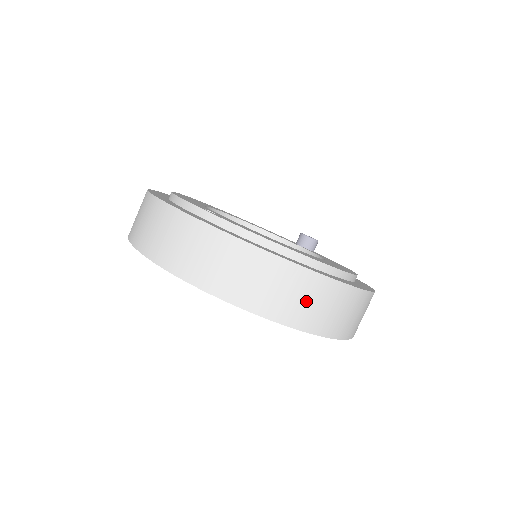
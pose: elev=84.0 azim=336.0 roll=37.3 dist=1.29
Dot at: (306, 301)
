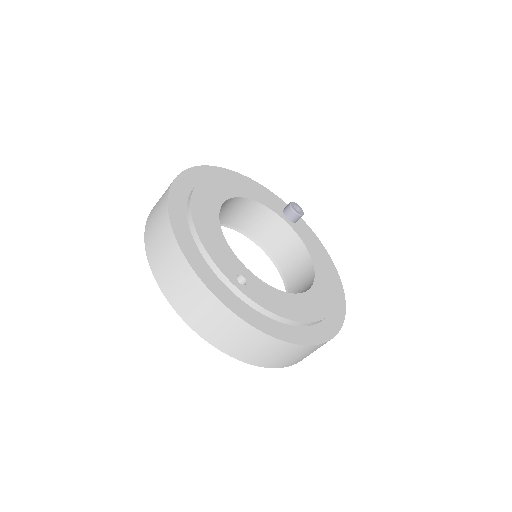
Dot at: (306, 355)
